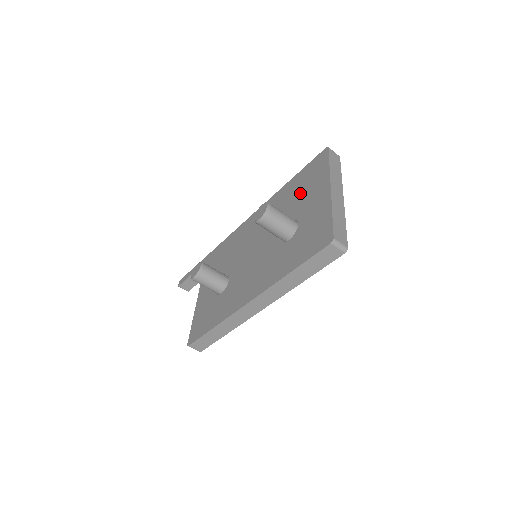
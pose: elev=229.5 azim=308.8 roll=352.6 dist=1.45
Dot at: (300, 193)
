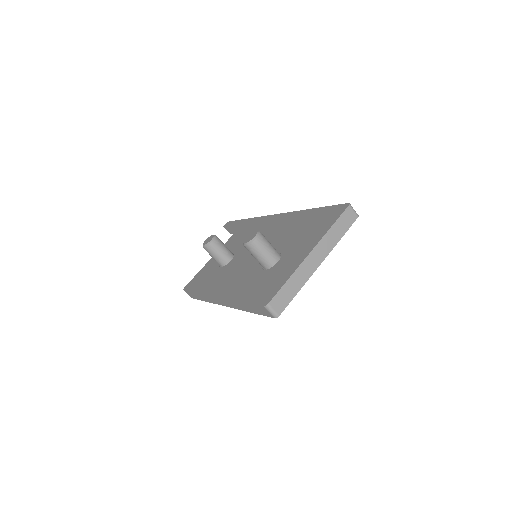
Dot at: (304, 231)
